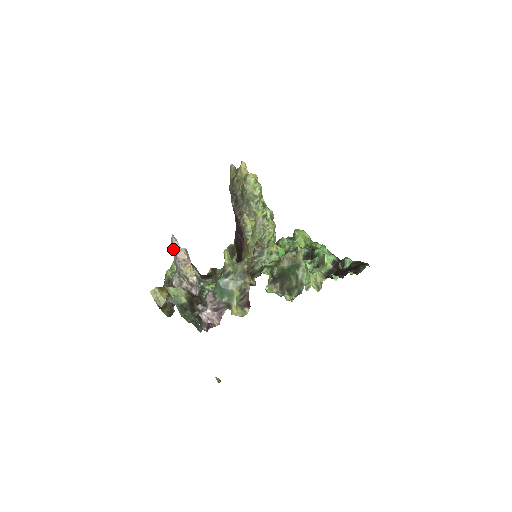
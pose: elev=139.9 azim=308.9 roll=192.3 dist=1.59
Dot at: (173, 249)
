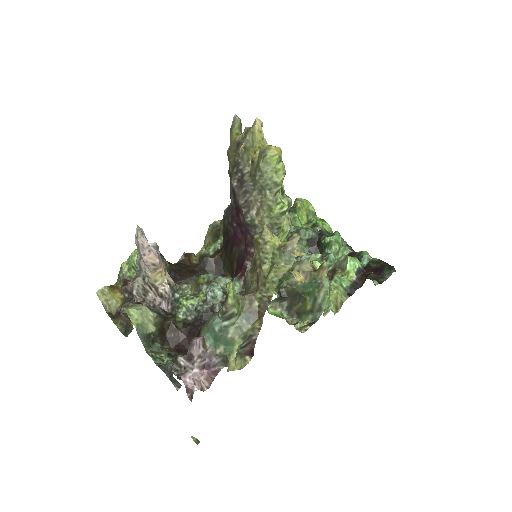
Dot at: (137, 246)
